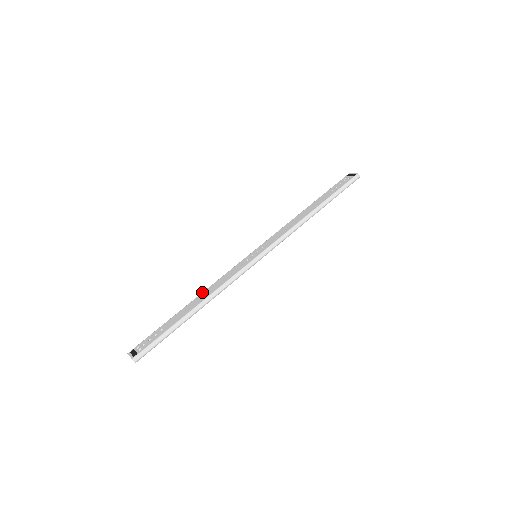
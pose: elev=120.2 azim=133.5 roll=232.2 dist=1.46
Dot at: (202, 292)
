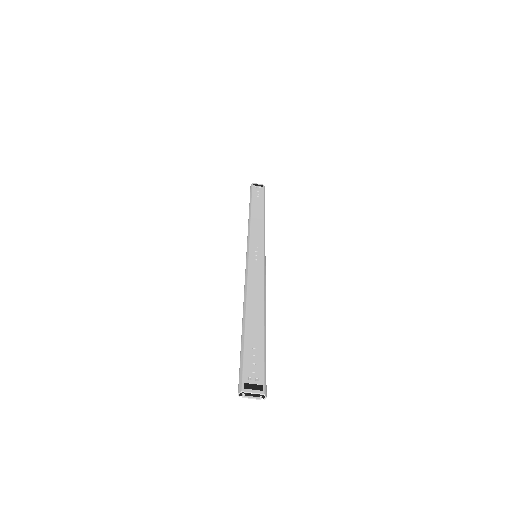
Dot at: (246, 298)
